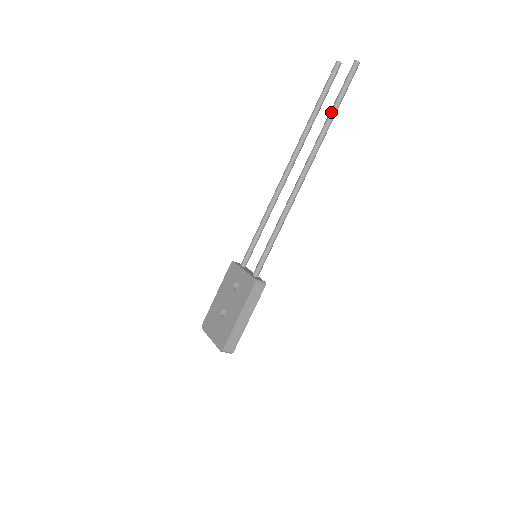
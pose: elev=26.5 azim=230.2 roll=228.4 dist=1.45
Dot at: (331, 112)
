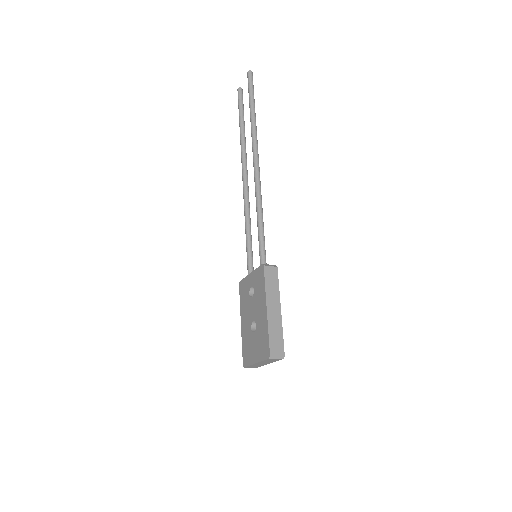
Dot at: (250, 110)
